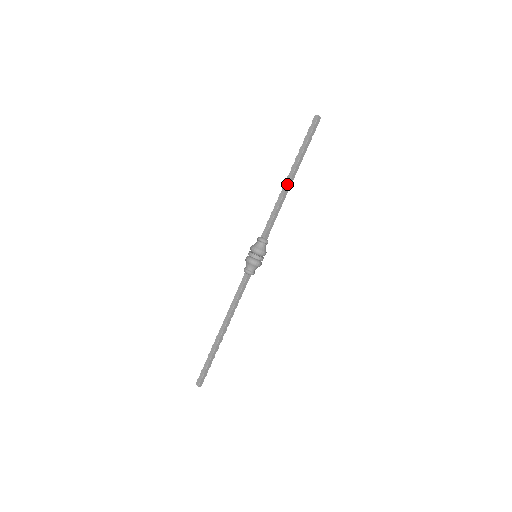
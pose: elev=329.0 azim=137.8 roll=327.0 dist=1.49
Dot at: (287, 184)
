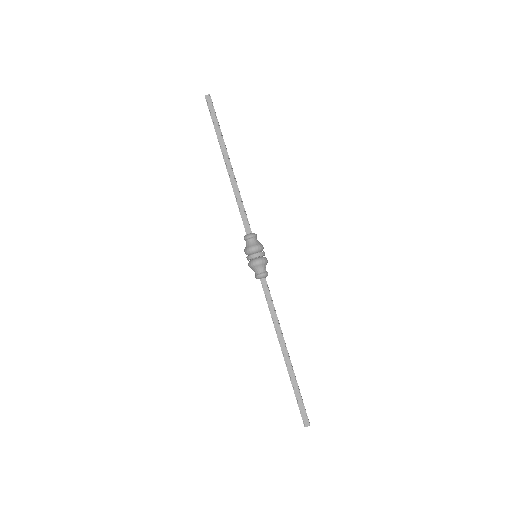
Dot at: occluded
